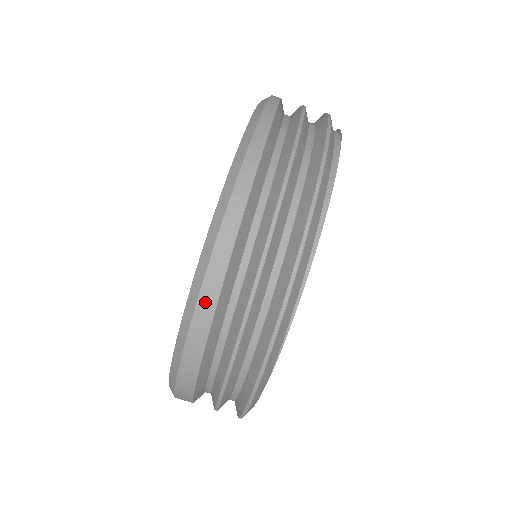
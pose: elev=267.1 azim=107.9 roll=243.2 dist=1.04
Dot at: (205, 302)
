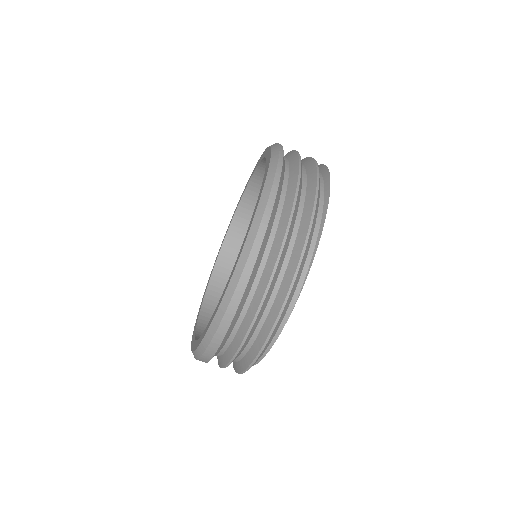
Dot at: occluded
